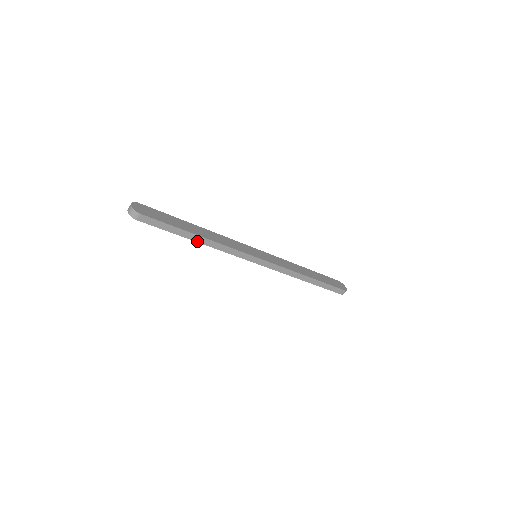
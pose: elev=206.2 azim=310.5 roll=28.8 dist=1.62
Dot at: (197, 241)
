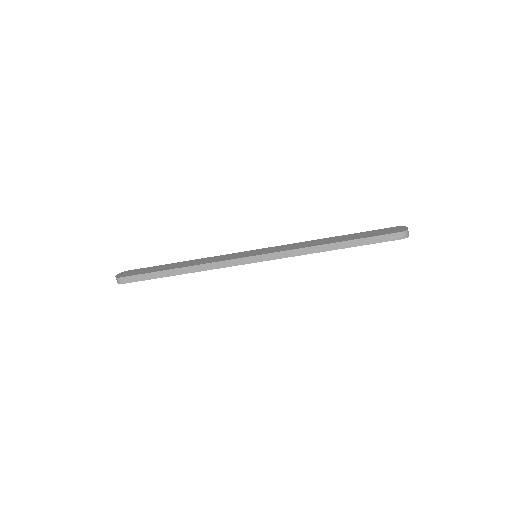
Dot at: (181, 274)
